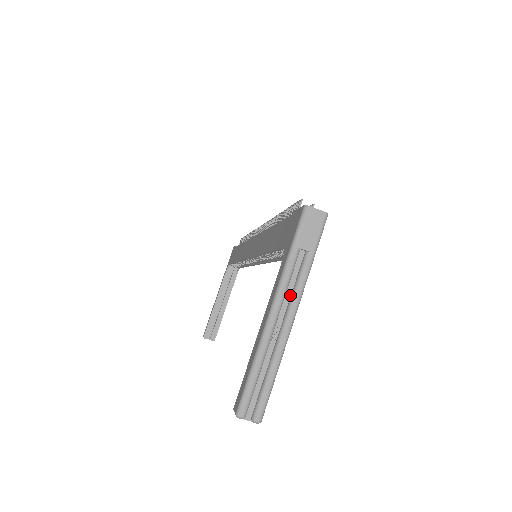
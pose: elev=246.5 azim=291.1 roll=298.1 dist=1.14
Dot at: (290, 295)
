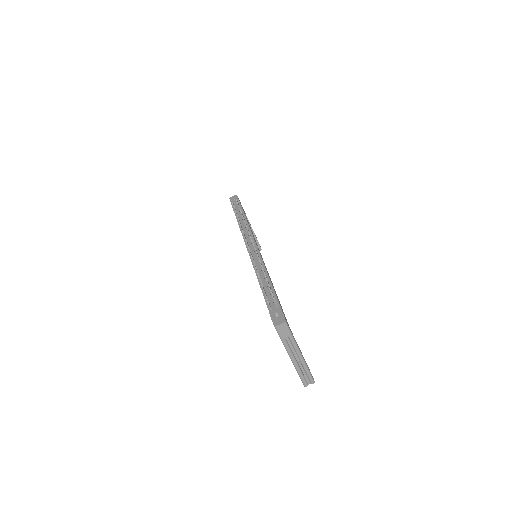
Dot at: (294, 350)
